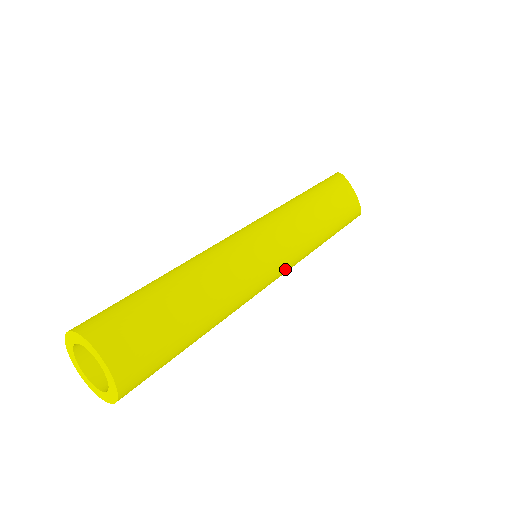
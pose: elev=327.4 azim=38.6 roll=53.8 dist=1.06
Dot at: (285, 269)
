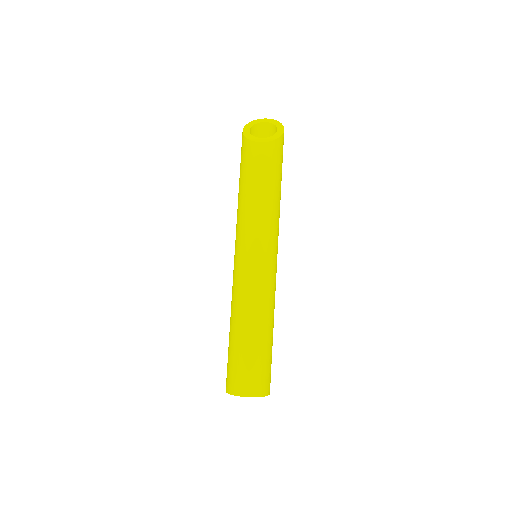
Dot at: (272, 249)
